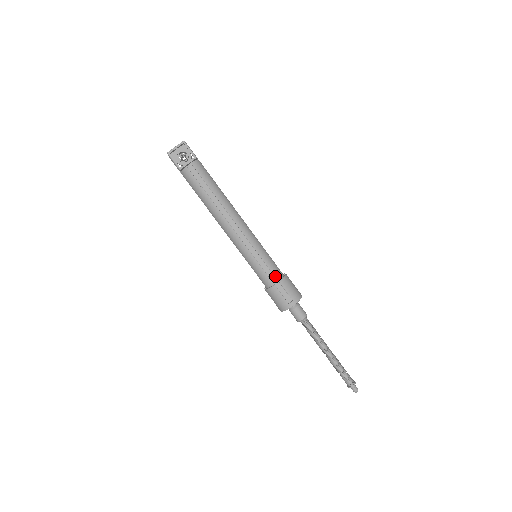
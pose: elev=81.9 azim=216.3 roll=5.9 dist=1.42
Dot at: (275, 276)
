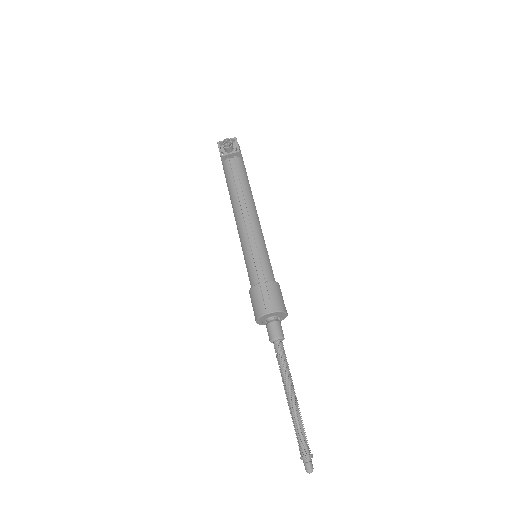
Dot at: (264, 276)
